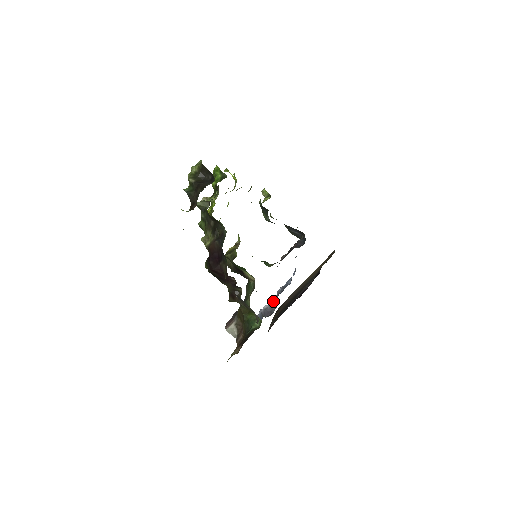
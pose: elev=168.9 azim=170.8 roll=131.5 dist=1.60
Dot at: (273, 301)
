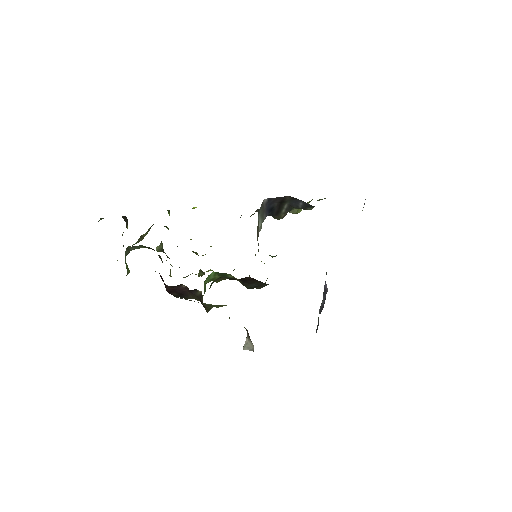
Dot at: (324, 290)
